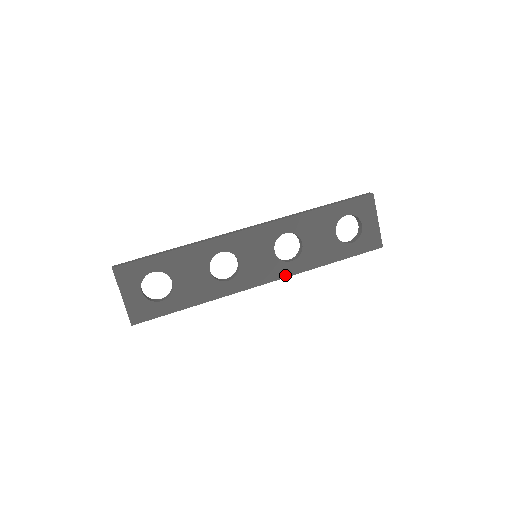
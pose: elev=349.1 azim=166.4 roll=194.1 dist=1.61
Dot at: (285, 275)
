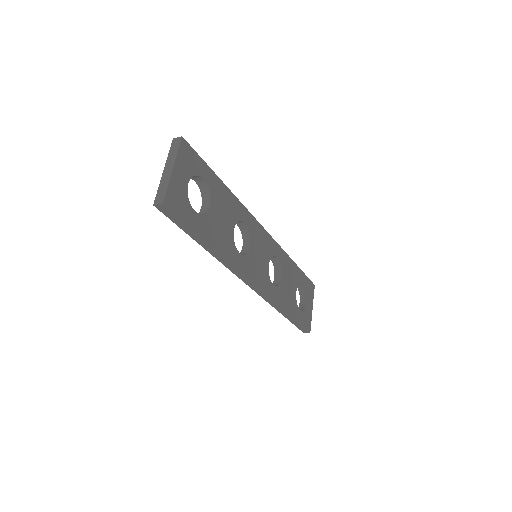
Dot at: (267, 292)
